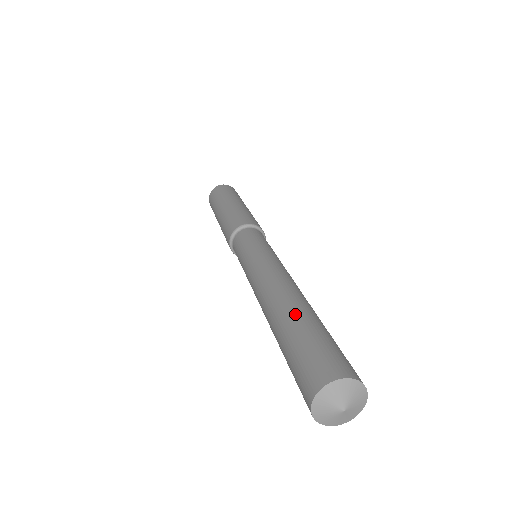
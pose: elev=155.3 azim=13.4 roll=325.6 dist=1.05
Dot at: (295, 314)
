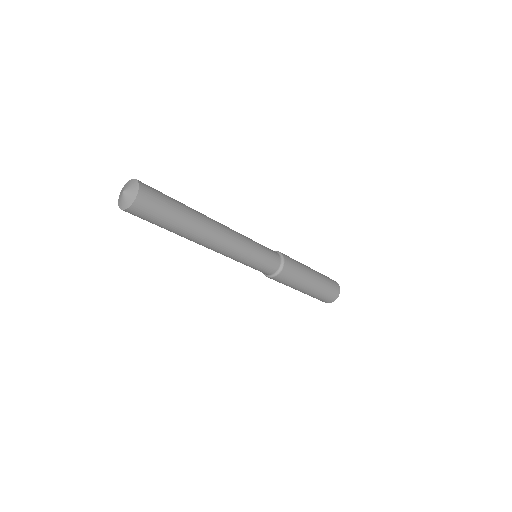
Dot at: occluded
